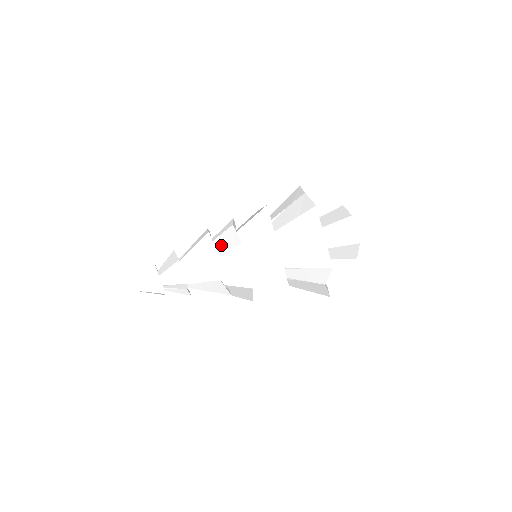
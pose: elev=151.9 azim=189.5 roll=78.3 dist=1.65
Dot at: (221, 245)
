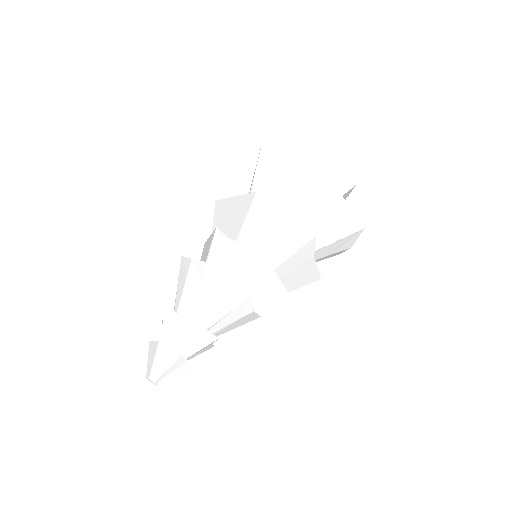
Dot at: (232, 270)
